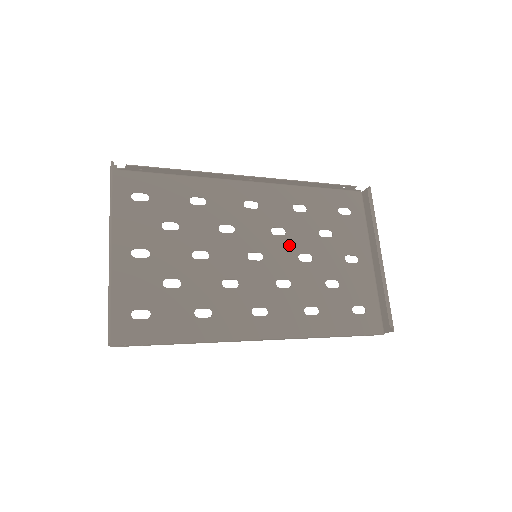
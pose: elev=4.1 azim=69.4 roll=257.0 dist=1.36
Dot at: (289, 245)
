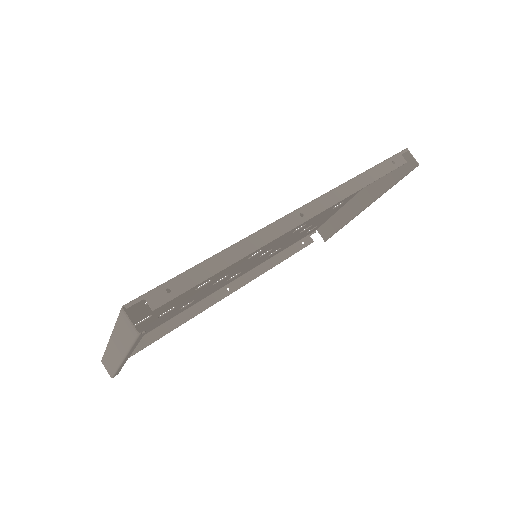
Dot at: occluded
